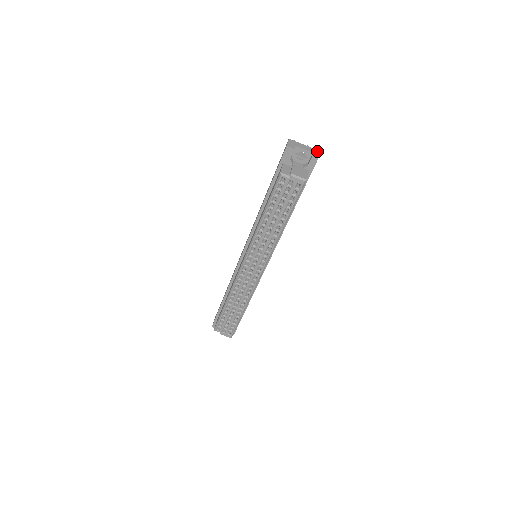
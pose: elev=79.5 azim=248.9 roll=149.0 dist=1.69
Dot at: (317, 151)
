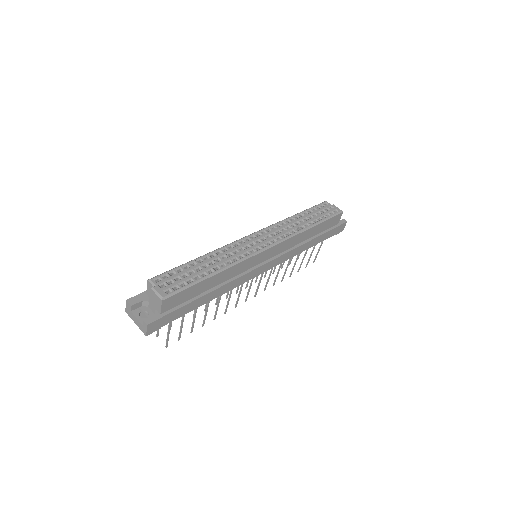
Dot at: occluded
